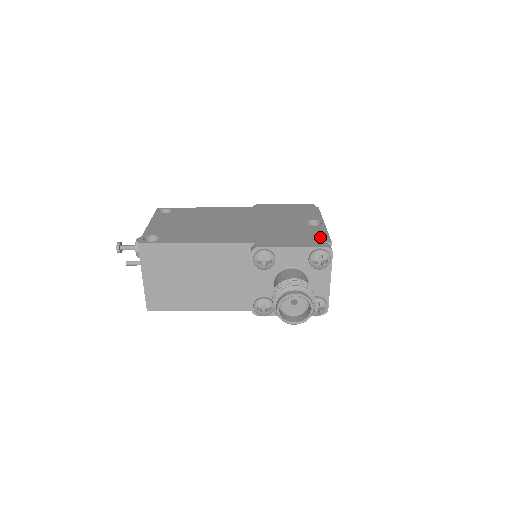
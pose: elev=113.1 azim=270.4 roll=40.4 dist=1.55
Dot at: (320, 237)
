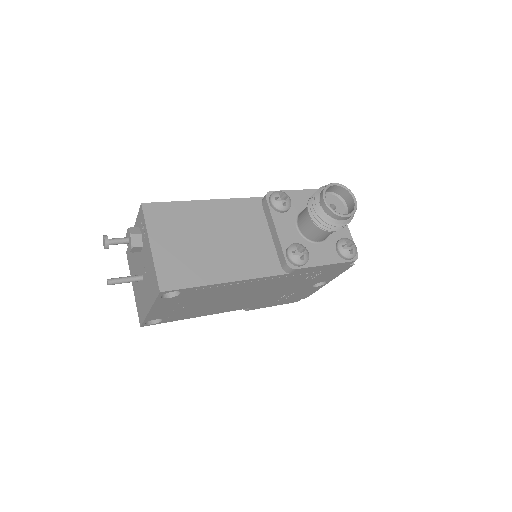
Dot at: occluded
